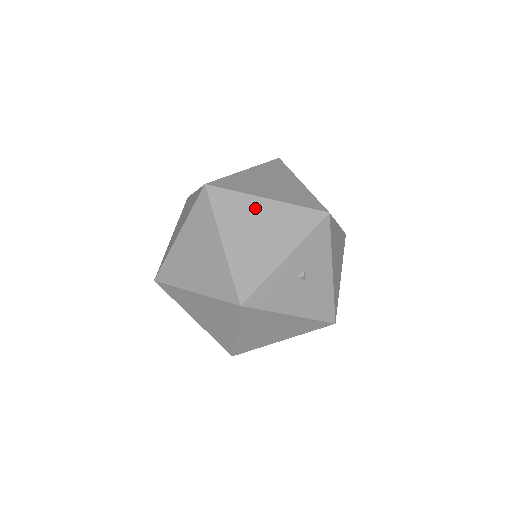
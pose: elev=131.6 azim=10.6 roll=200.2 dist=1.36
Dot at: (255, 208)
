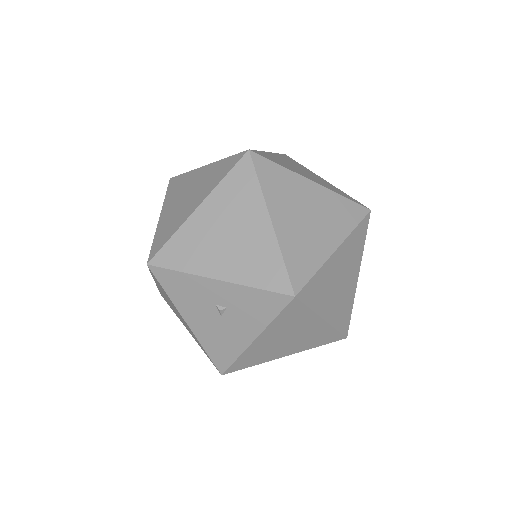
Dot at: (253, 215)
